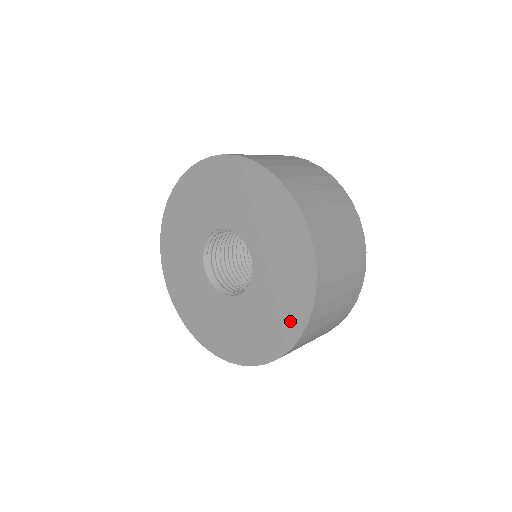
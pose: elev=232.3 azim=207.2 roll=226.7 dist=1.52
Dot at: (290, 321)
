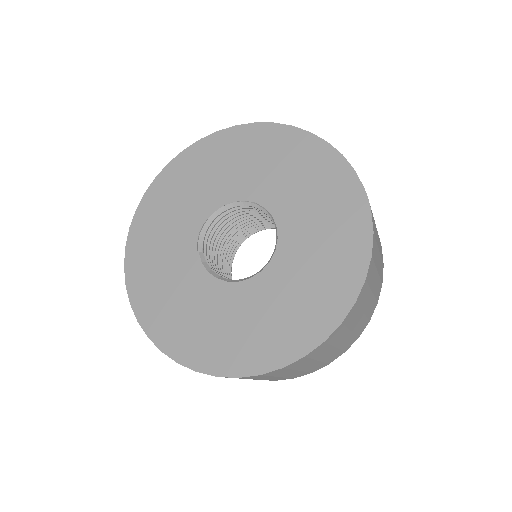
Dot at: (341, 190)
